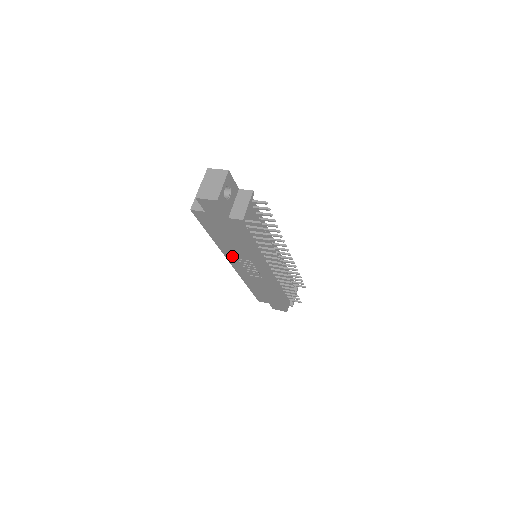
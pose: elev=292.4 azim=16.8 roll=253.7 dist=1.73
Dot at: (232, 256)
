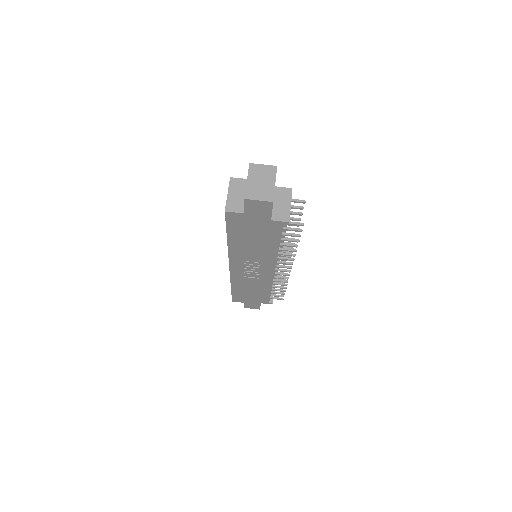
Dot at: (239, 258)
